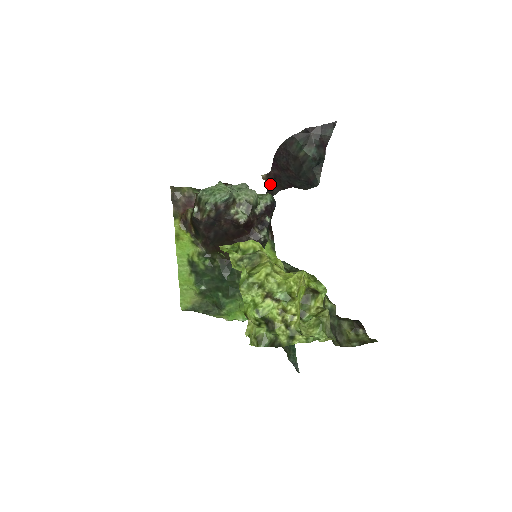
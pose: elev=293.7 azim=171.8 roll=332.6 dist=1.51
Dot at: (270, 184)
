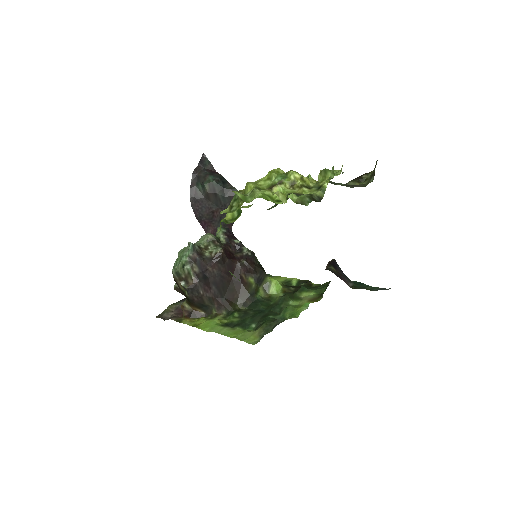
Dot at: occluded
